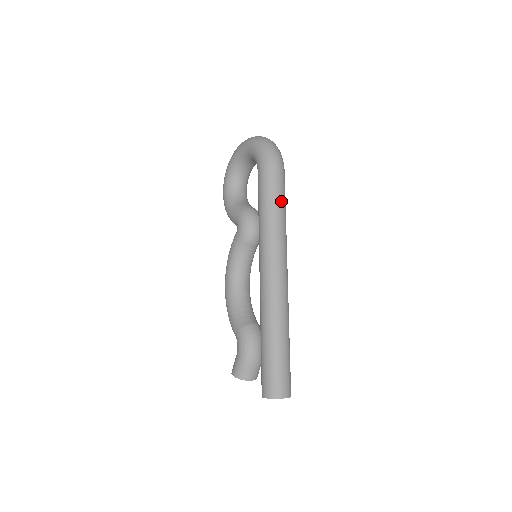
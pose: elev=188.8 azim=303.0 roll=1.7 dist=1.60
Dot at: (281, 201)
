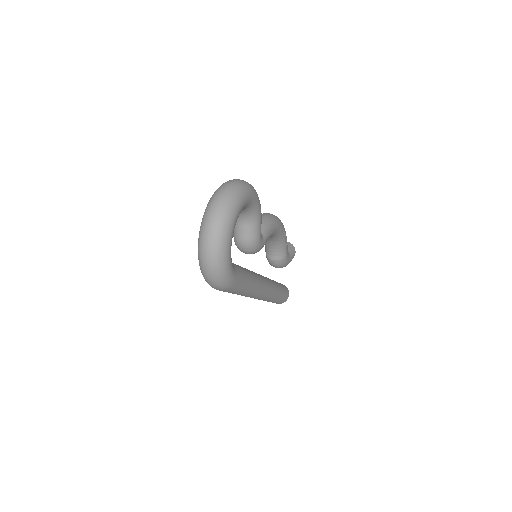
Dot at: (233, 293)
